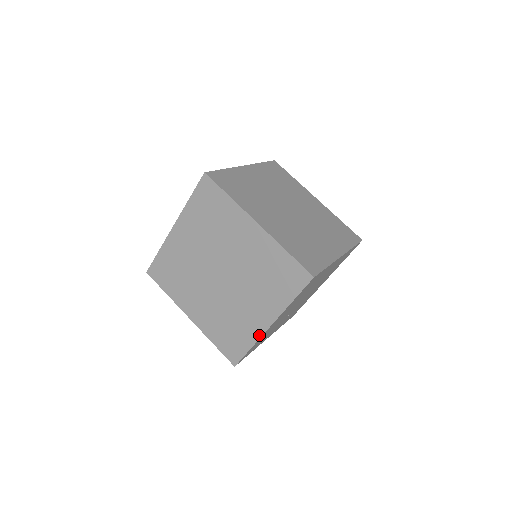
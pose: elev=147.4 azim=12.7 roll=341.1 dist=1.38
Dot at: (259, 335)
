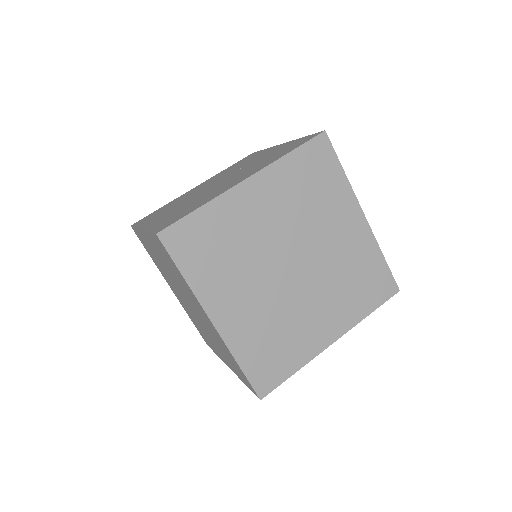
Dot at: (315, 354)
